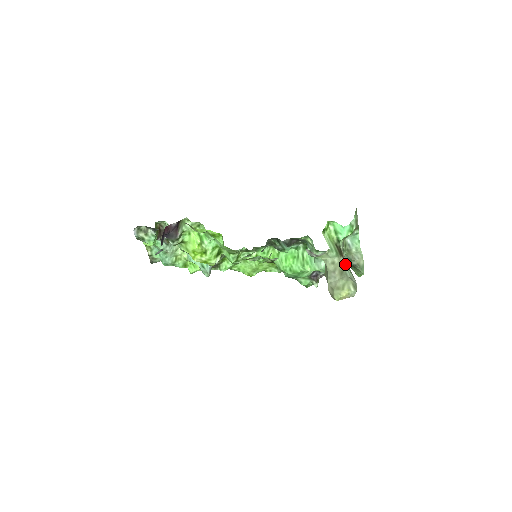
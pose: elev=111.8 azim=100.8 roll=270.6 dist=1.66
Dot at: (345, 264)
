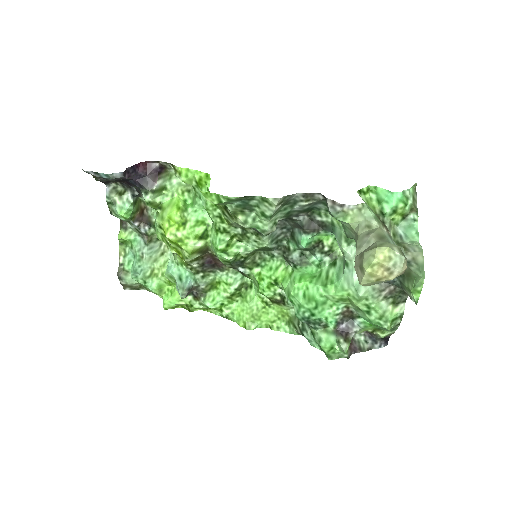
Dot at: (389, 236)
